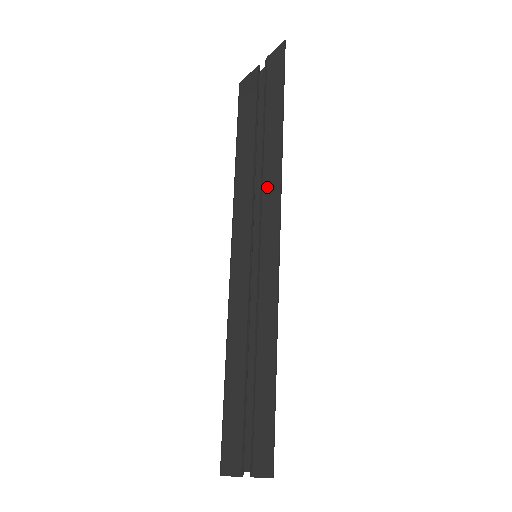
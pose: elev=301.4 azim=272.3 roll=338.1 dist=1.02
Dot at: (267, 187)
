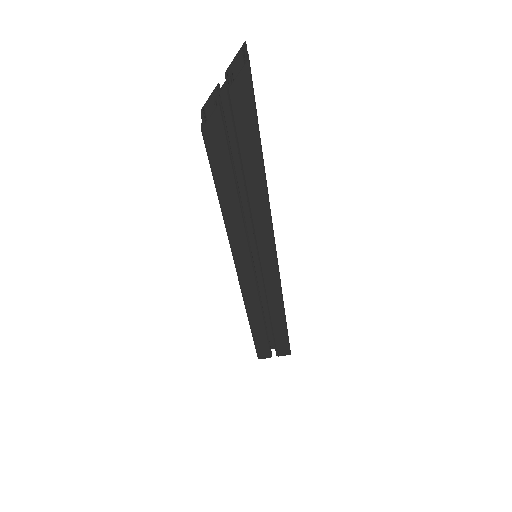
Dot at: (258, 222)
